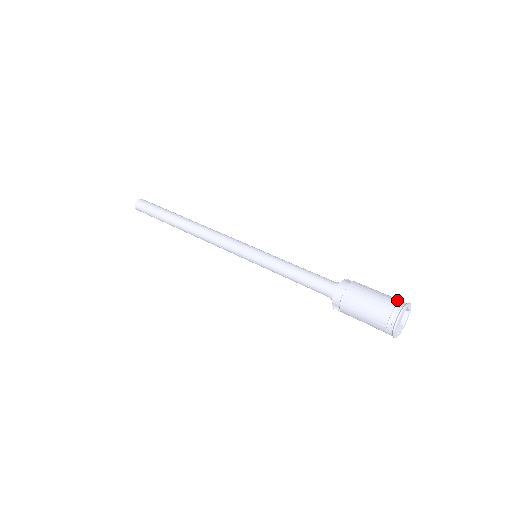
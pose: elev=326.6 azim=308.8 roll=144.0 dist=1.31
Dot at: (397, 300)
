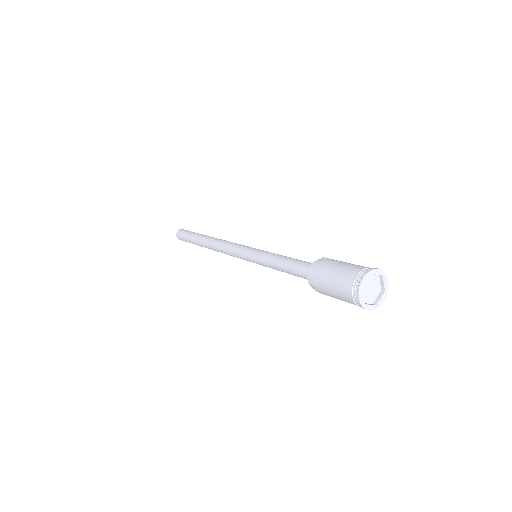
Dot at: (359, 270)
